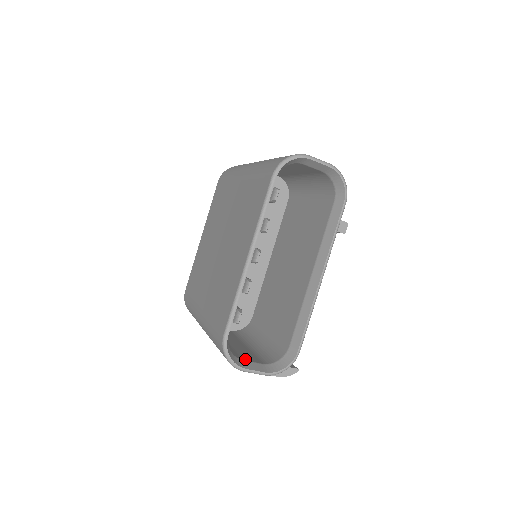
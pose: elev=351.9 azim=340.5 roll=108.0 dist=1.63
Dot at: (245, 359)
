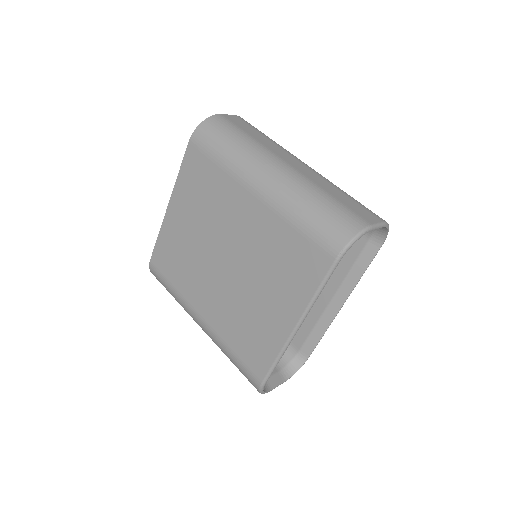
Dot at: occluded
